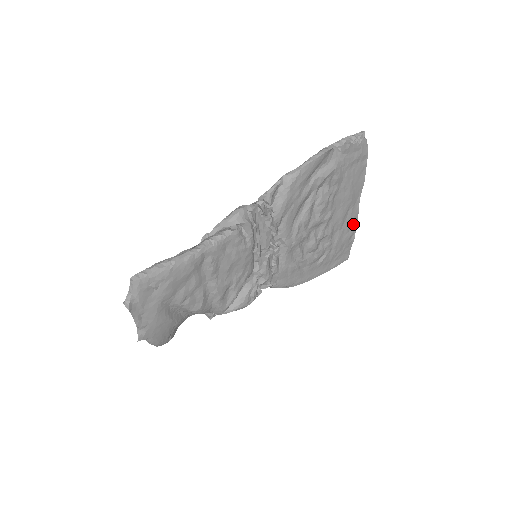
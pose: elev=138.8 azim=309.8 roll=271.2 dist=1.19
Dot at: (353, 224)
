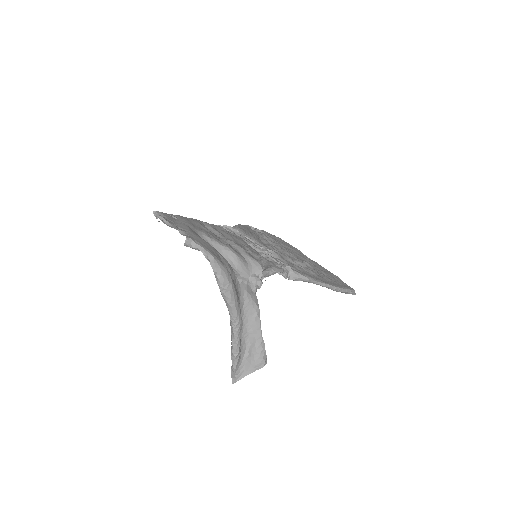
Dot at: (324, 269)
